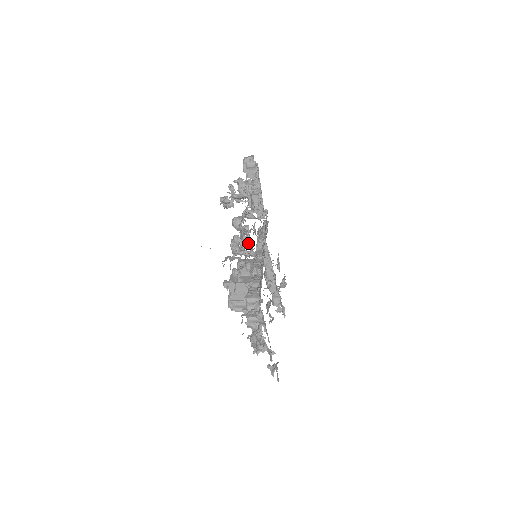
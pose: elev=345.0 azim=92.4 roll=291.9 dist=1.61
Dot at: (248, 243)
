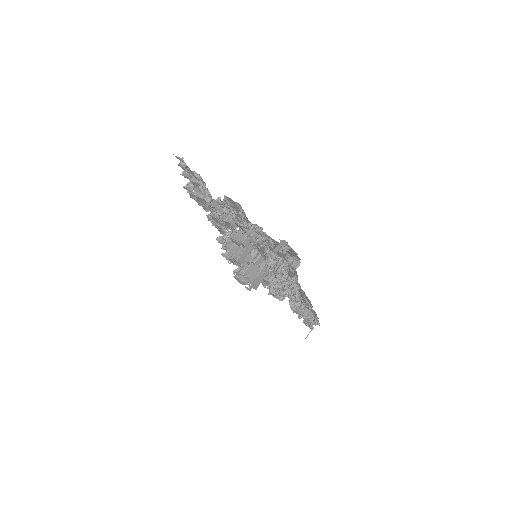
Dot at: occluded
